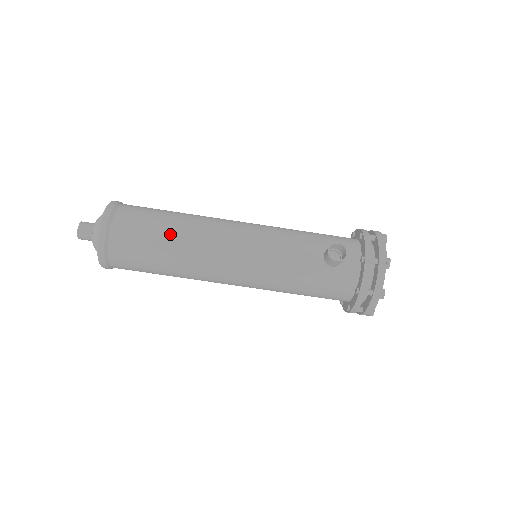
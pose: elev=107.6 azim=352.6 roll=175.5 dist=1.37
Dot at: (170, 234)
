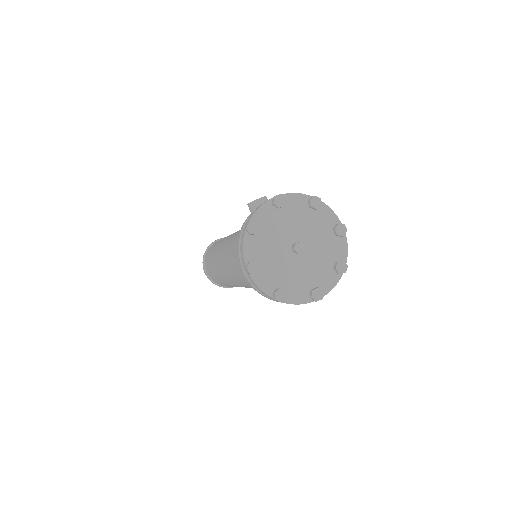
Dot at: occluded
